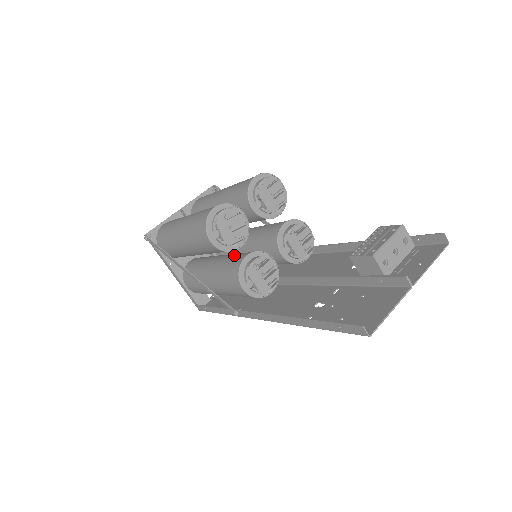
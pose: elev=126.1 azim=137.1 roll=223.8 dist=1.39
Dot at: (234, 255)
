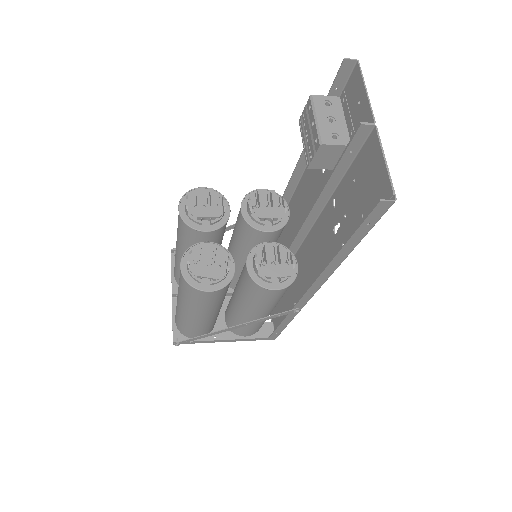
Dot at: (240, 276)
